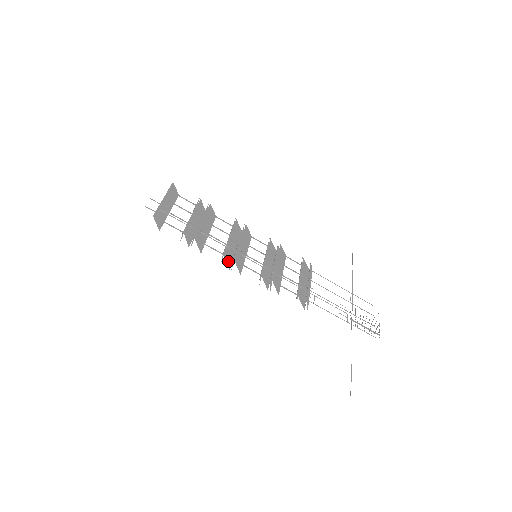
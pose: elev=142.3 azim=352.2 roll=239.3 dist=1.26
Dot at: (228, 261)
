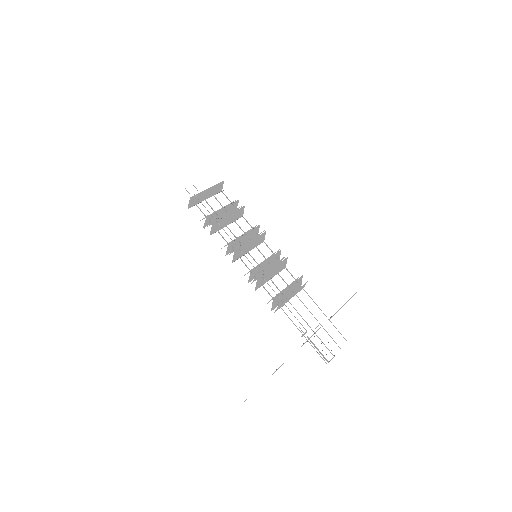
Dot at: (229, 250)
